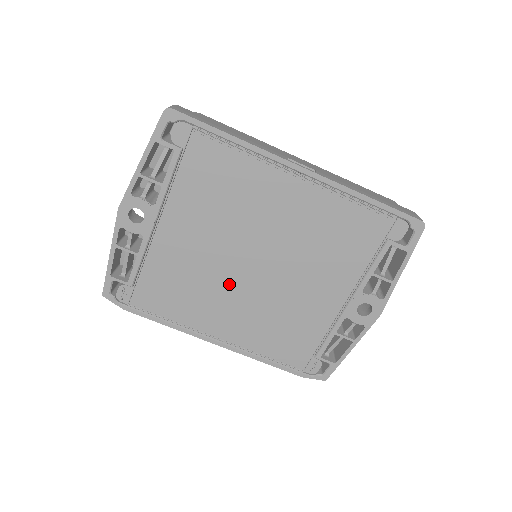
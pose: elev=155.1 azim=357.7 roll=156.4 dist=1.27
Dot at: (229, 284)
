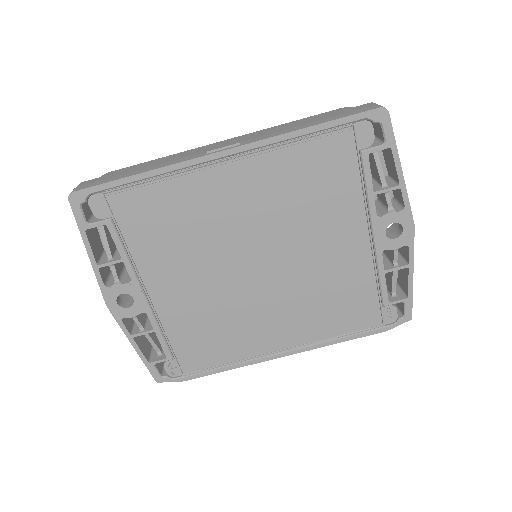
Dot at: (250, 299)
